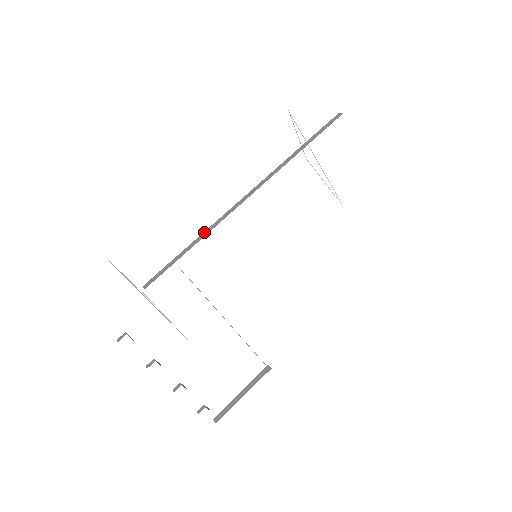
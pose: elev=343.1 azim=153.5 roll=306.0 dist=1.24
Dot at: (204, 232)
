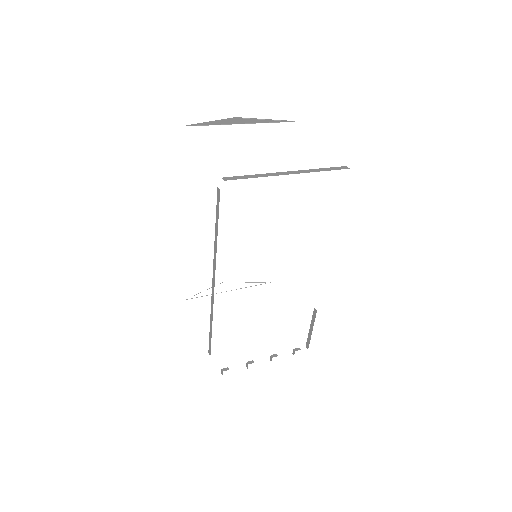
Dot at: occluded
